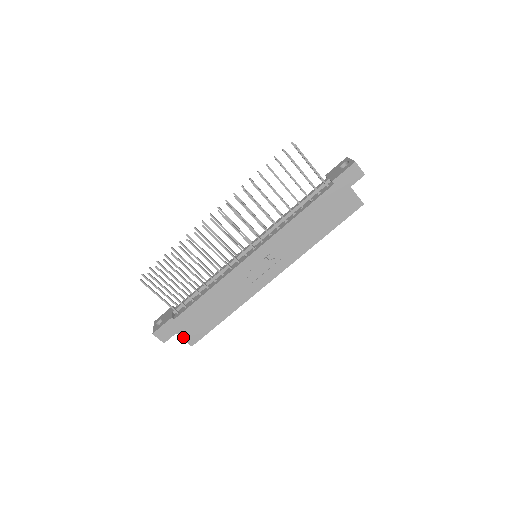
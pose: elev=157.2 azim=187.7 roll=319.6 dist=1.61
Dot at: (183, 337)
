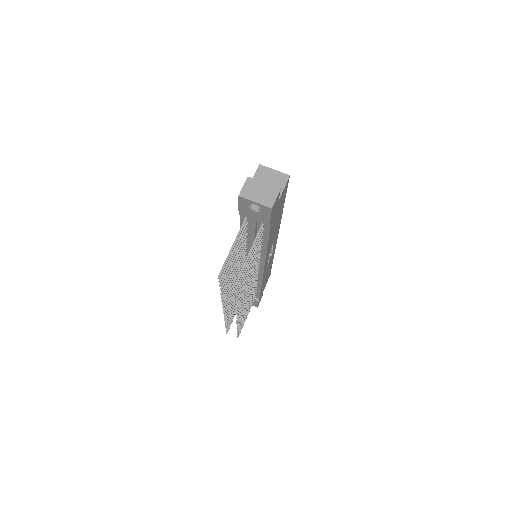
Dot at: occluded
